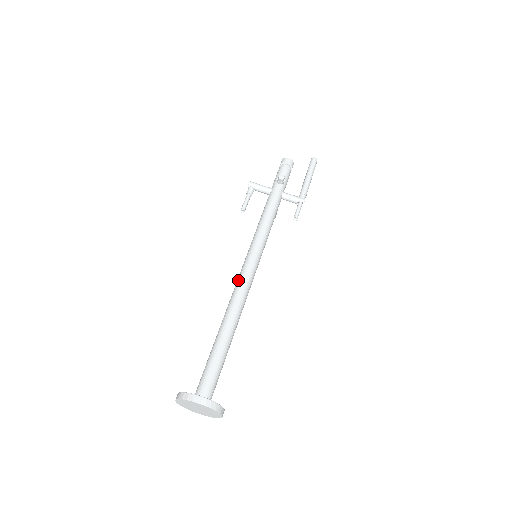
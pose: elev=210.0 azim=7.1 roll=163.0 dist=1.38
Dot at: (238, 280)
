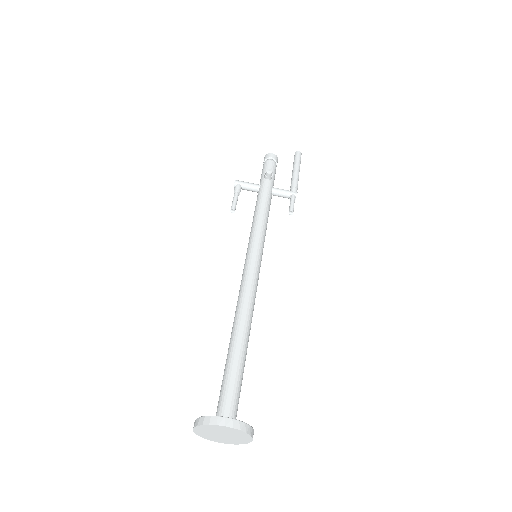
Dot at: (242, 283)
